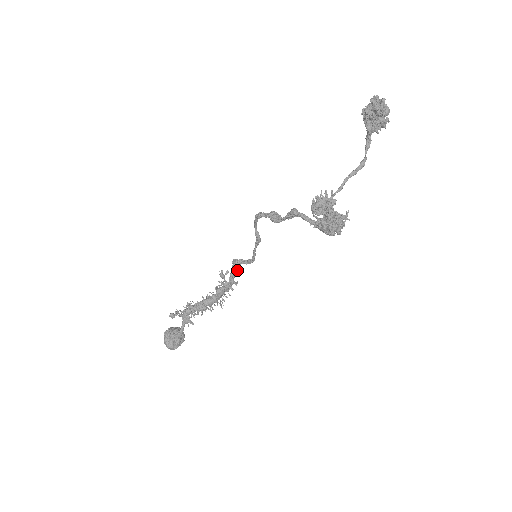
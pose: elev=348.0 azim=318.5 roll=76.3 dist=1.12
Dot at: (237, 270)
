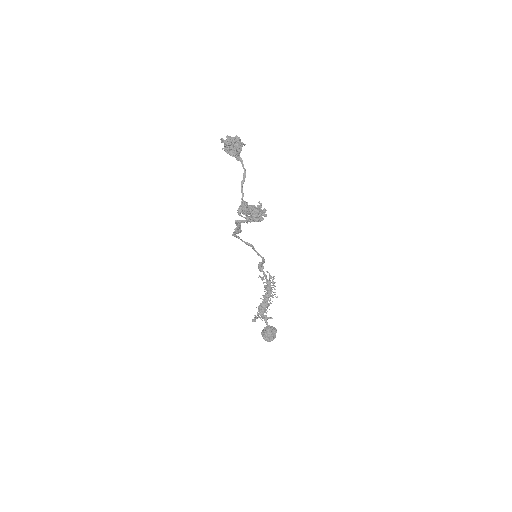
Dot at: (262, 270)
